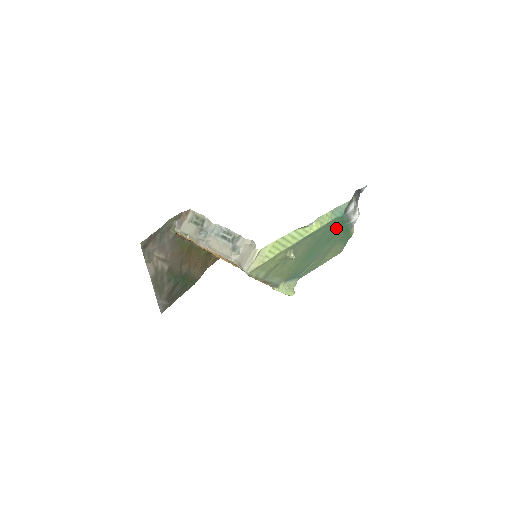
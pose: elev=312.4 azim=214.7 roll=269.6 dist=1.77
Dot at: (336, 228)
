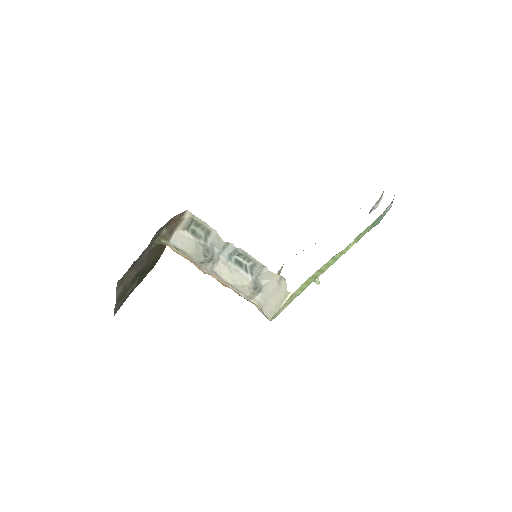
Dot at: occluded
